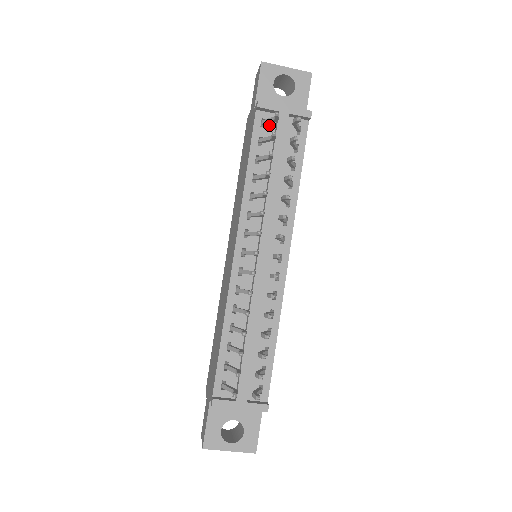
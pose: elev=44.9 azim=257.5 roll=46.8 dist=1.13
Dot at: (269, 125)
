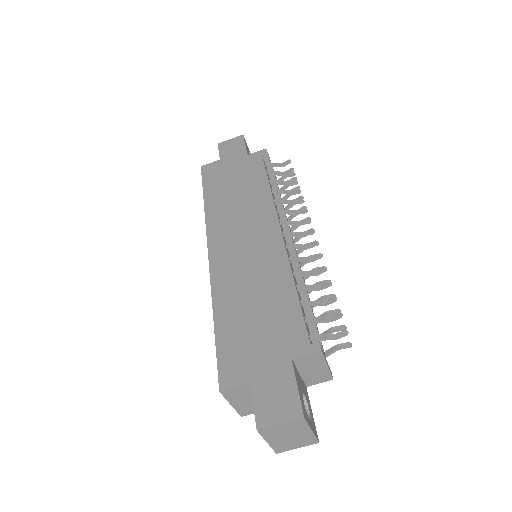
Dot at: occluded
